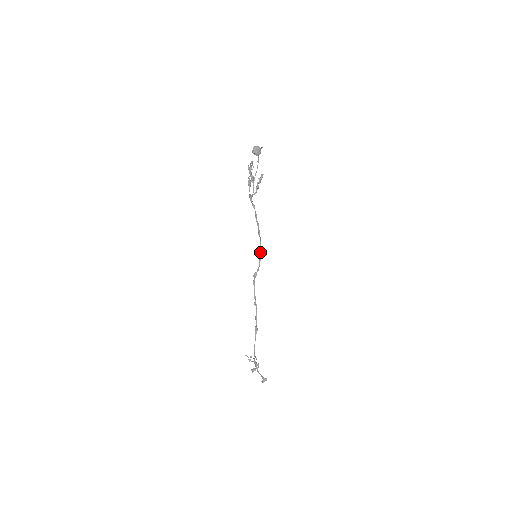
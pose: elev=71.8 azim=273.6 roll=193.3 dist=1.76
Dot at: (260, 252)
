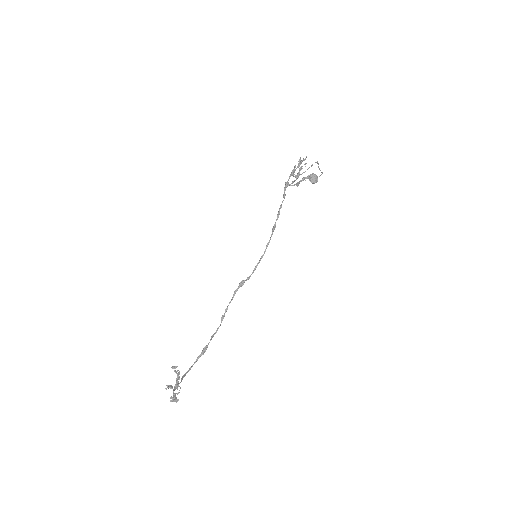
Dot at: (263, 254)
